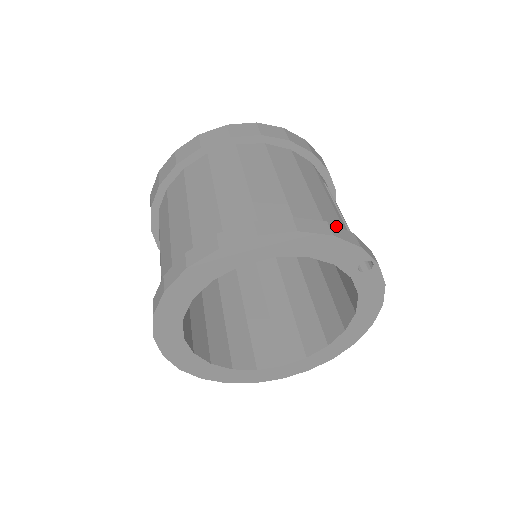
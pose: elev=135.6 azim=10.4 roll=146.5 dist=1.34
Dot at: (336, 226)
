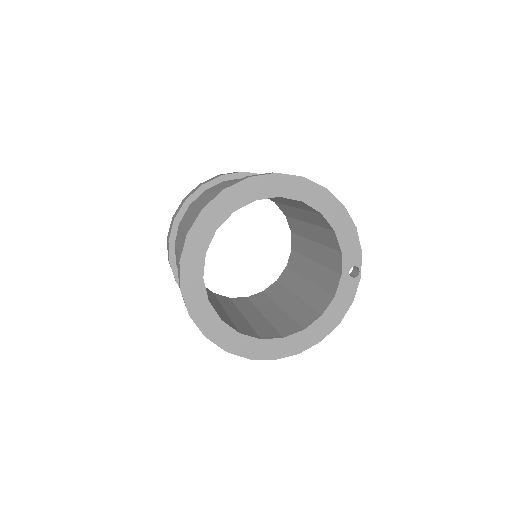
Dot at: occluded
